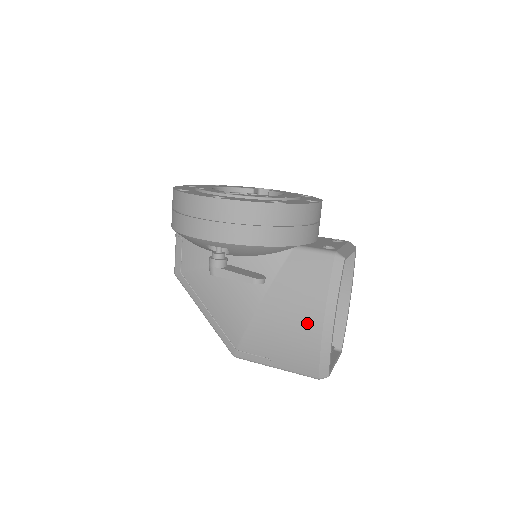
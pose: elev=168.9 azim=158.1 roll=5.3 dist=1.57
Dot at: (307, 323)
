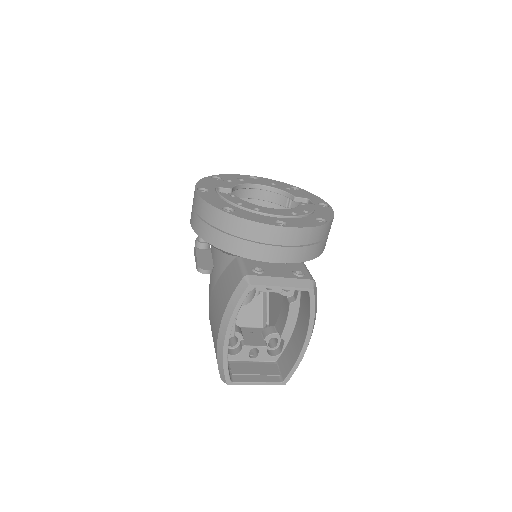
Dot at: (216, 325)
